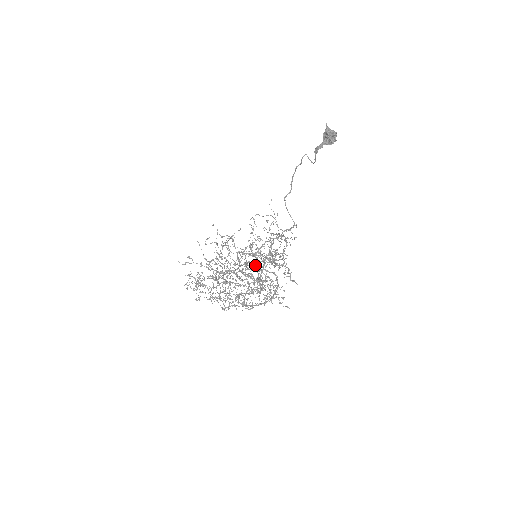
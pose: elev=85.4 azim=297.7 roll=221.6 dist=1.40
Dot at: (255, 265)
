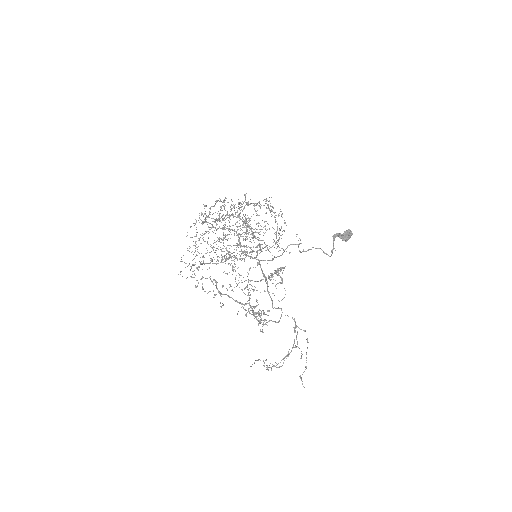
Dot at: (251, 234)
